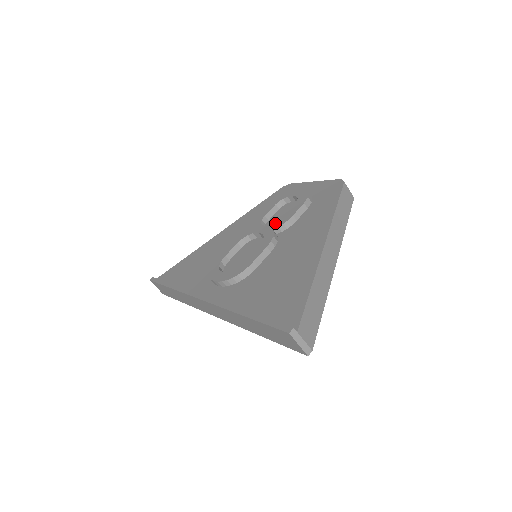
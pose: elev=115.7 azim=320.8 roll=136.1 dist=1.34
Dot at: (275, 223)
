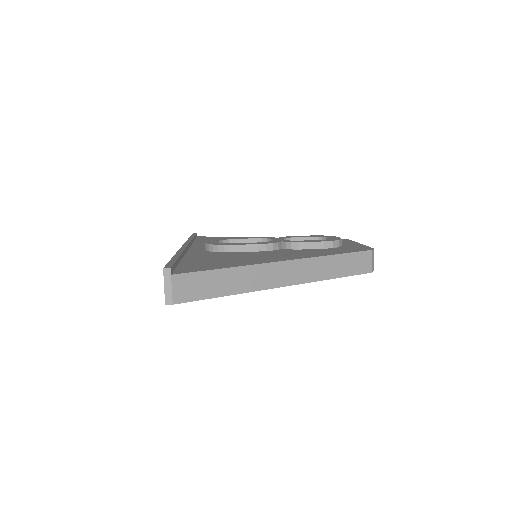
Dot at: (289, 240)
